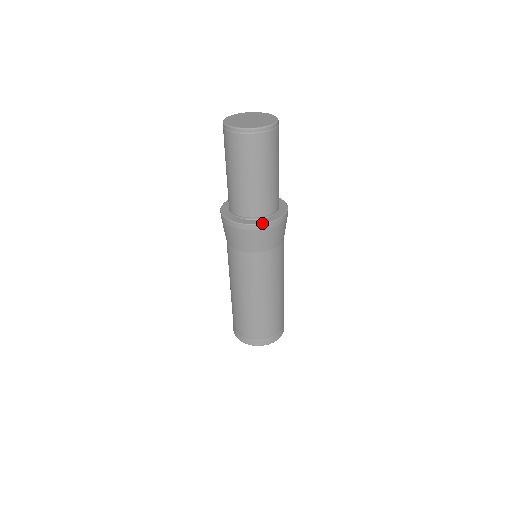
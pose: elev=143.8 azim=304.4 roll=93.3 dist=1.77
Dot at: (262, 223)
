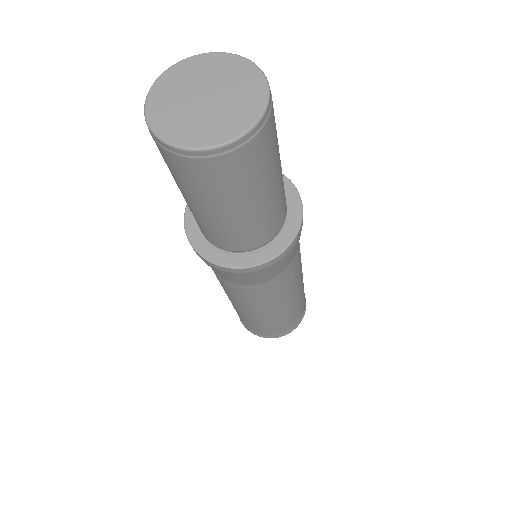
Dot at: (248, 266)
